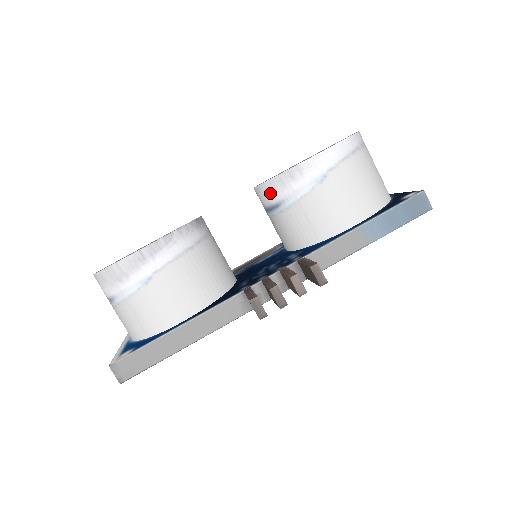
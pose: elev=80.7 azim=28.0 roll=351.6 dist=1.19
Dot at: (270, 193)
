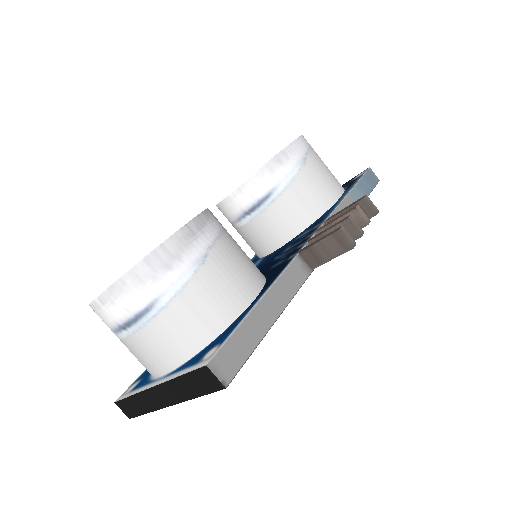
Dot at: (258, 185)
